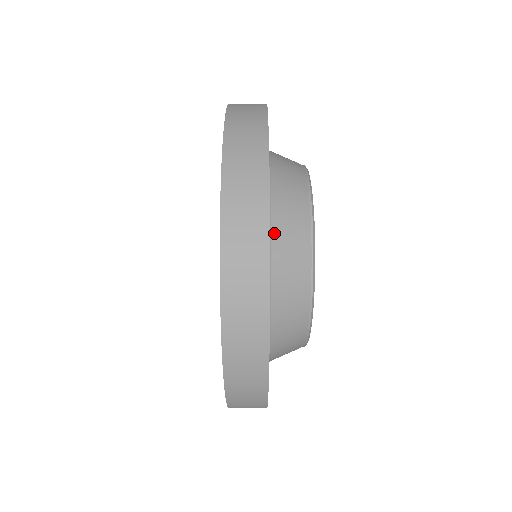
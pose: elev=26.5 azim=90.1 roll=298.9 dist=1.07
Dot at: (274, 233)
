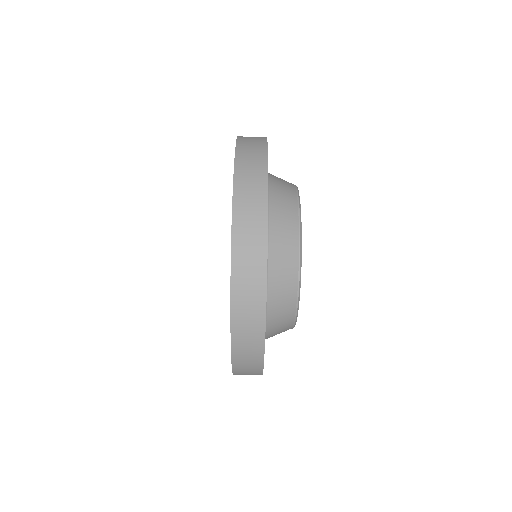
Dot at: occluded
